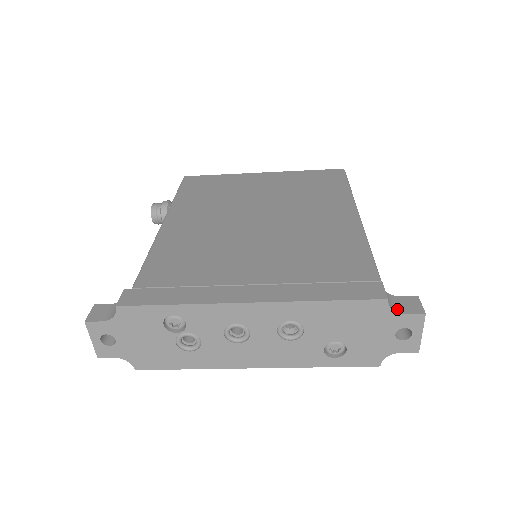
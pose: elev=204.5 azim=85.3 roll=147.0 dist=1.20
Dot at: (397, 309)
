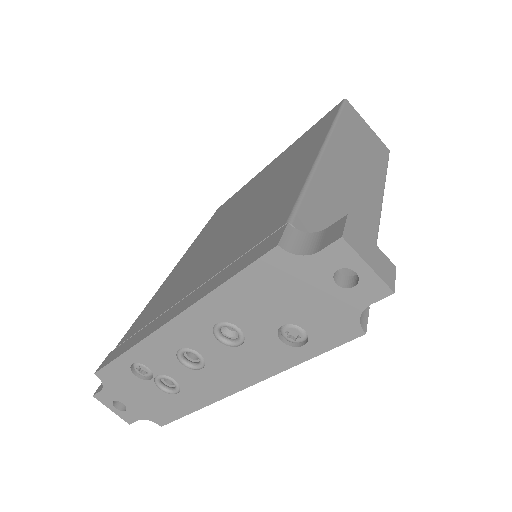
Dot at: (310, 250)
